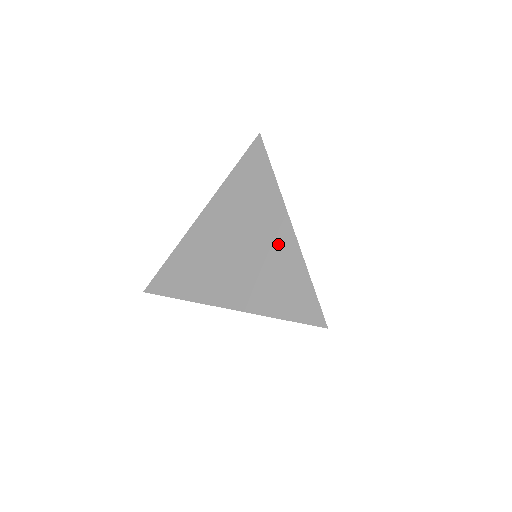
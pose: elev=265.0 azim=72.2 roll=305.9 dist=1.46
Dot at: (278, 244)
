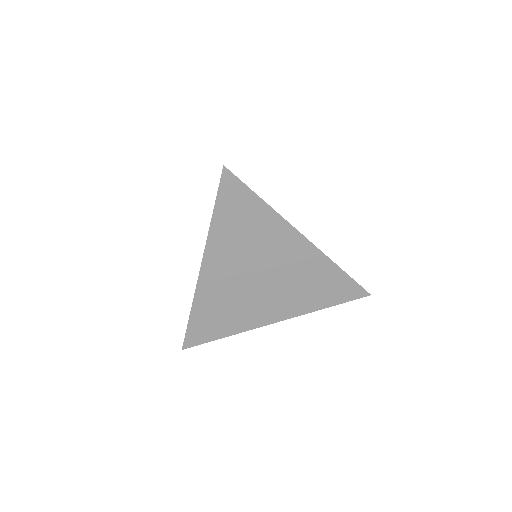
Dot at: (301, 259)
